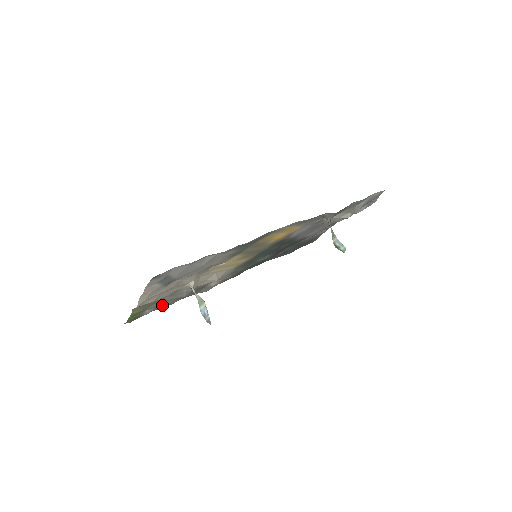
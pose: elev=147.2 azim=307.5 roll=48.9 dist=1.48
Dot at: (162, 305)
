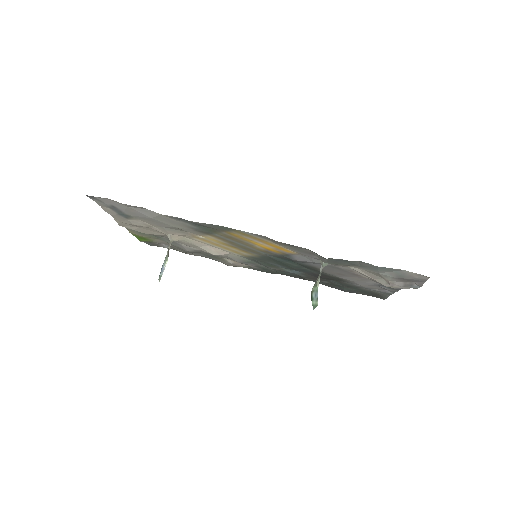
Dot at: occluded
